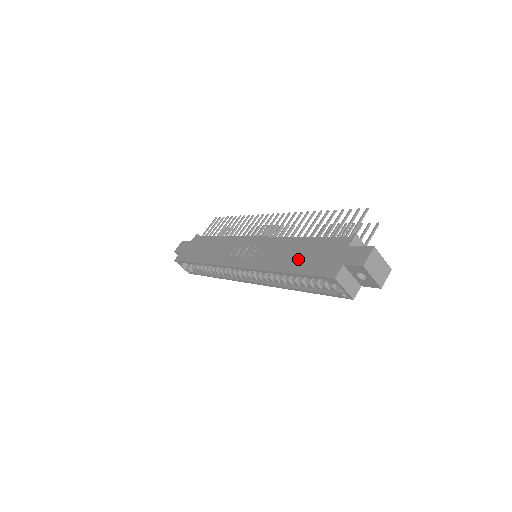
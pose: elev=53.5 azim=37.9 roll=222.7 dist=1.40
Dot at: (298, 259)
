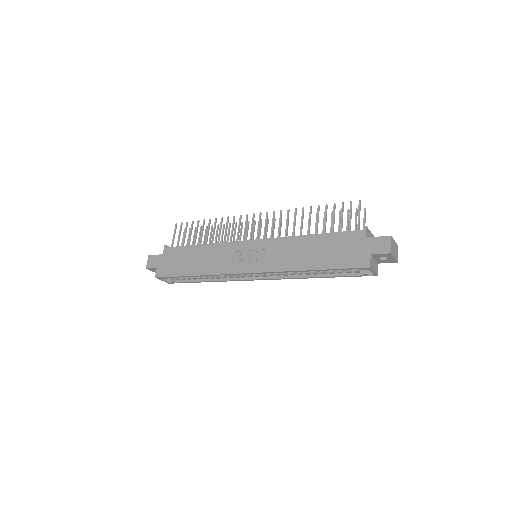
Dot at: (320, 256)
